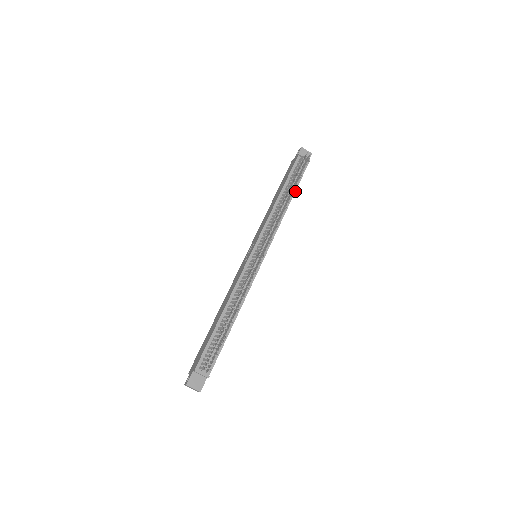
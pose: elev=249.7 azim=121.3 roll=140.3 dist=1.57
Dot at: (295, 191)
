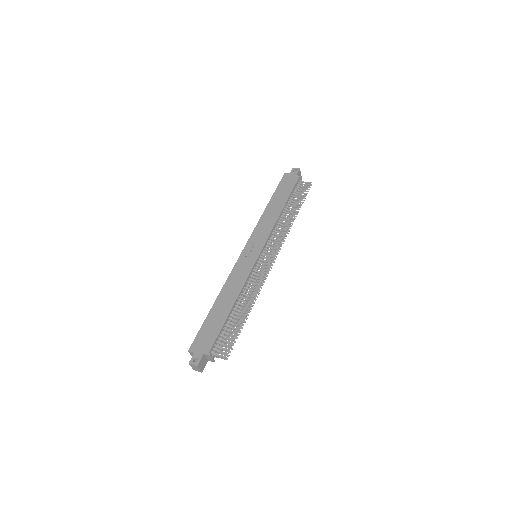
Dot at: occluded
